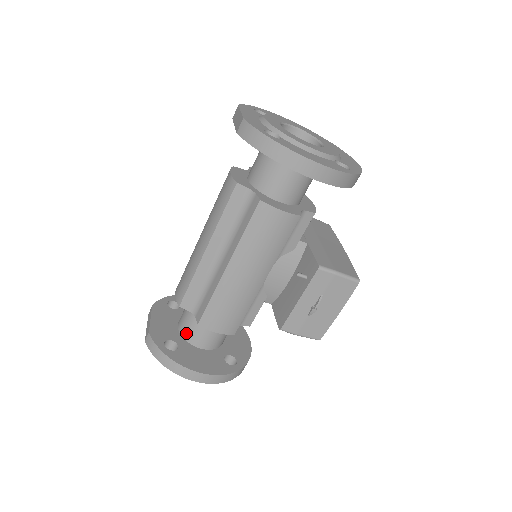
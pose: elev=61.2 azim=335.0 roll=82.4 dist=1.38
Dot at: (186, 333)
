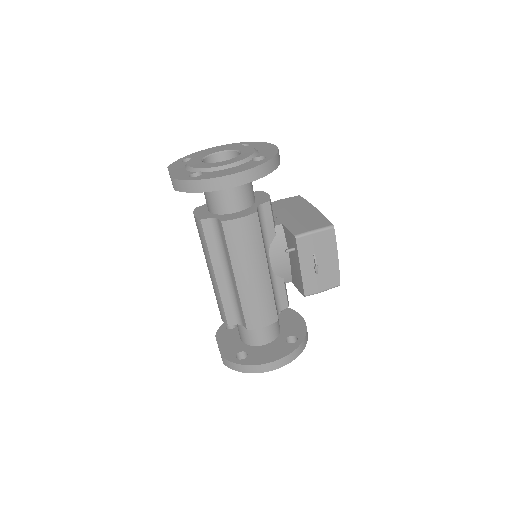
Dot at: (247, 340)
